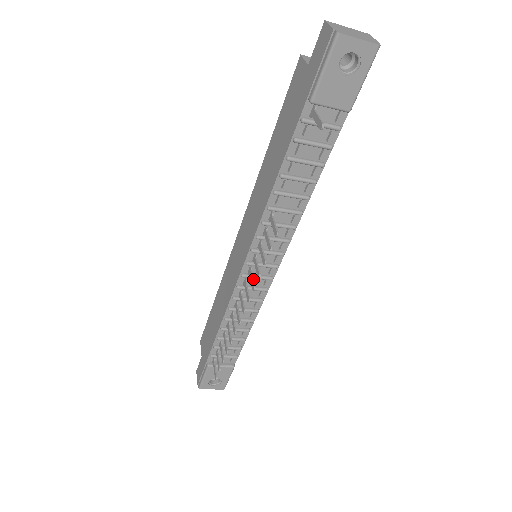
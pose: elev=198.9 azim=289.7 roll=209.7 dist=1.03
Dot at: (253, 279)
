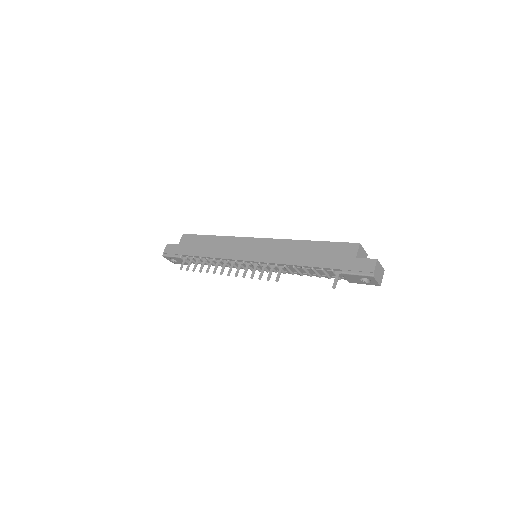
Dot at: occluded
